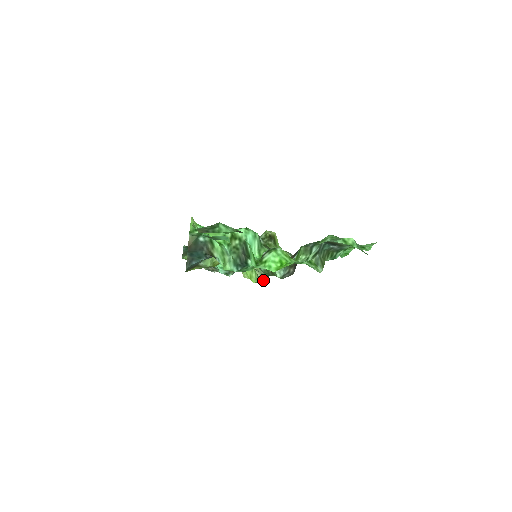
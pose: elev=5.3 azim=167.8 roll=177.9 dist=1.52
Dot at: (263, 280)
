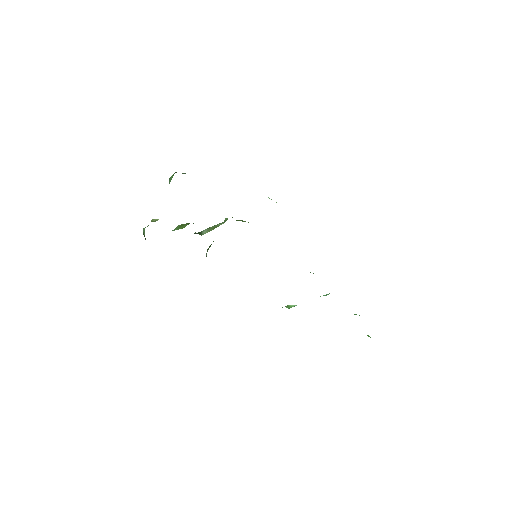
Dot at: occluded
